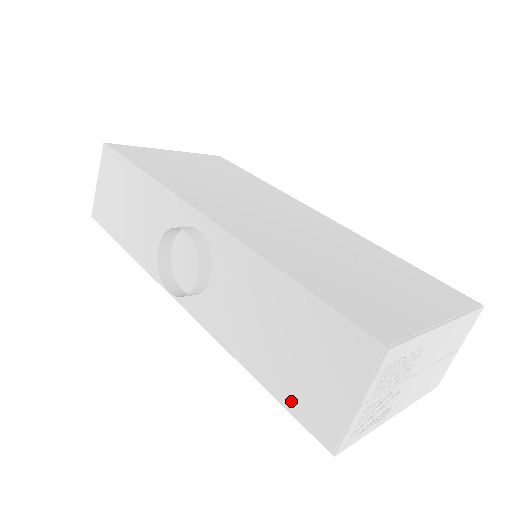
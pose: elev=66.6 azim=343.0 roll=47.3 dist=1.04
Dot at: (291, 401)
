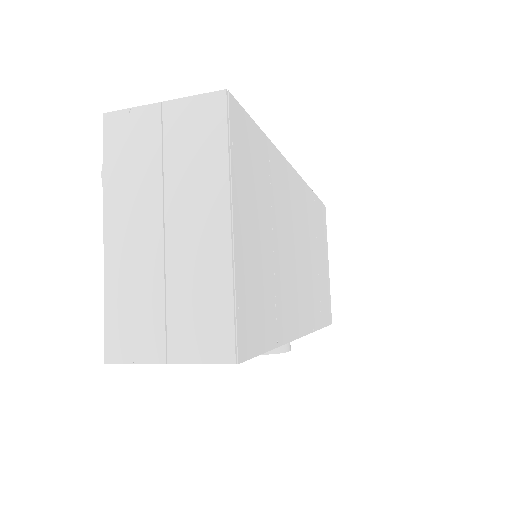
Dot at: occluded
